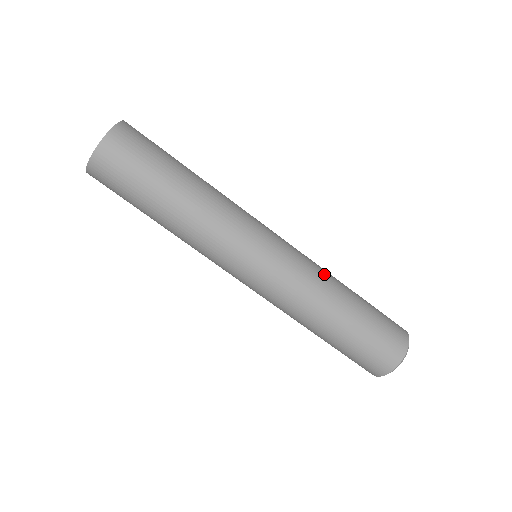
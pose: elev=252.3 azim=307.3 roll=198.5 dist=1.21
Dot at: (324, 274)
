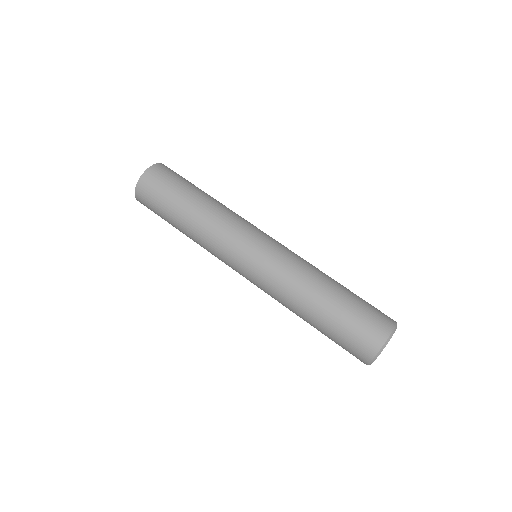
Dot at: (312, 265)
